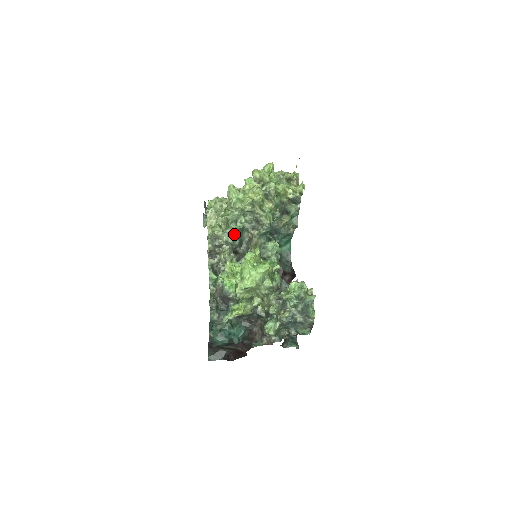
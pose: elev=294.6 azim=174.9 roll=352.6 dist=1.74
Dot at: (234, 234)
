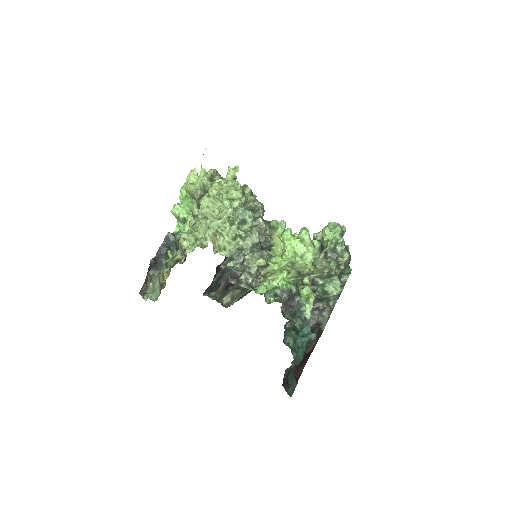
Dot at: (255, 231)
